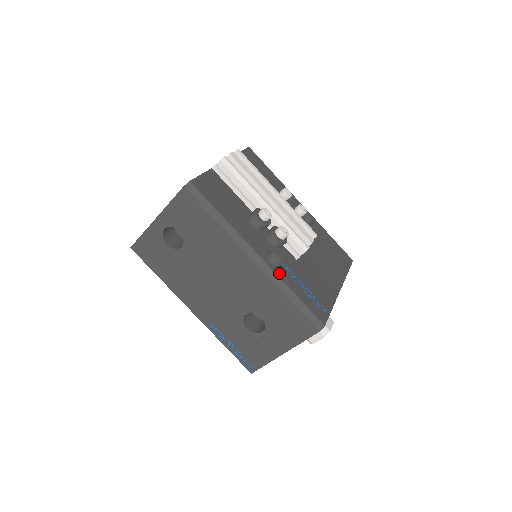
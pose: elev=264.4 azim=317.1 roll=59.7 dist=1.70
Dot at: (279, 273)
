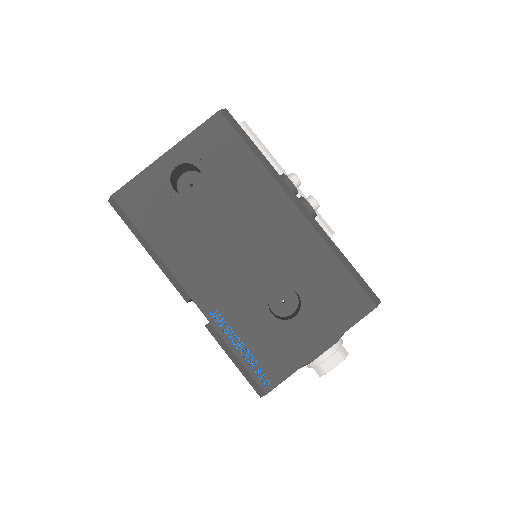
Dot at: (324, 232)
